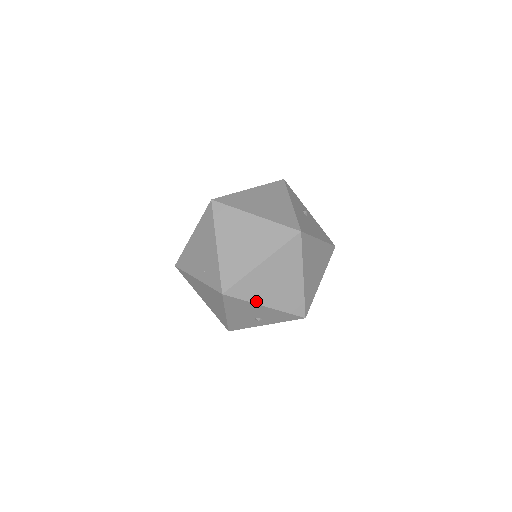
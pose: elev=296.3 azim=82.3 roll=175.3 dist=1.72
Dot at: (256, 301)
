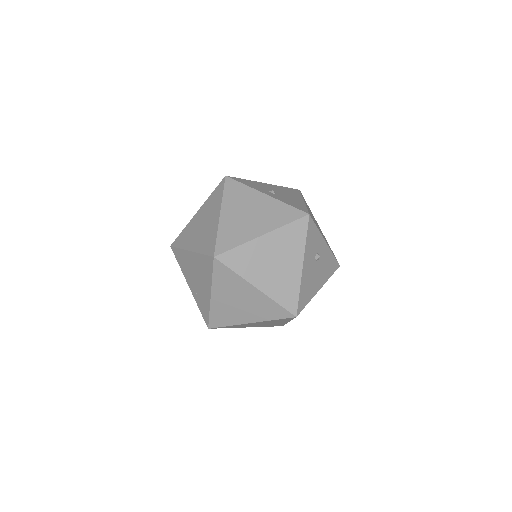
Dot at: (239, 327)
